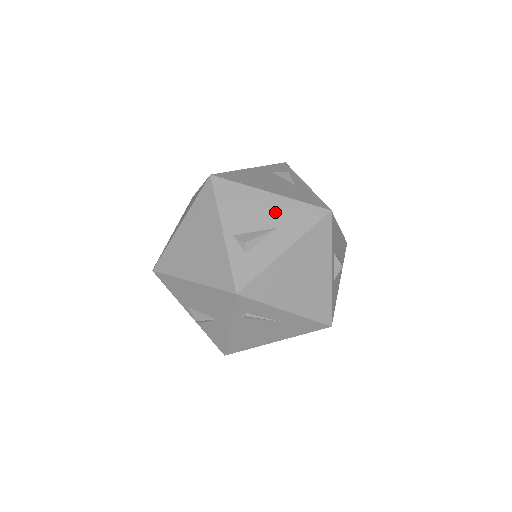
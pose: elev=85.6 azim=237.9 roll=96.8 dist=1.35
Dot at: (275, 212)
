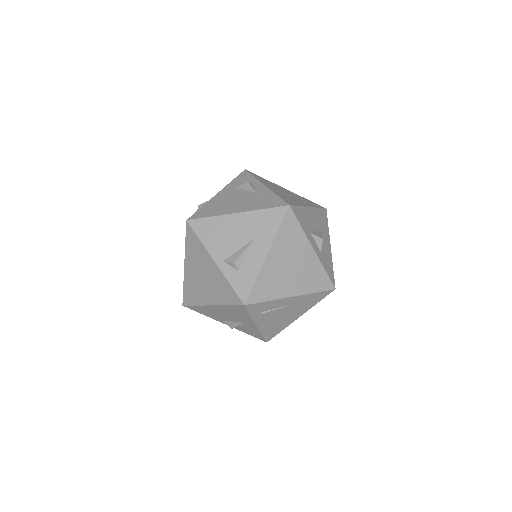
Dot at: (247, 227)
